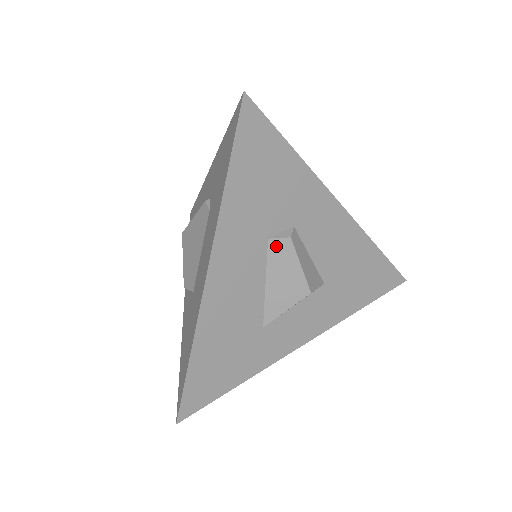
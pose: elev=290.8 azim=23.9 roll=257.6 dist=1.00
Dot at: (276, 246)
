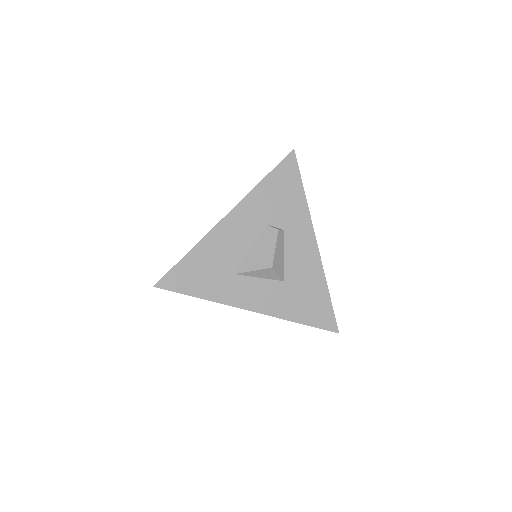
Dot at: (269, 231)
